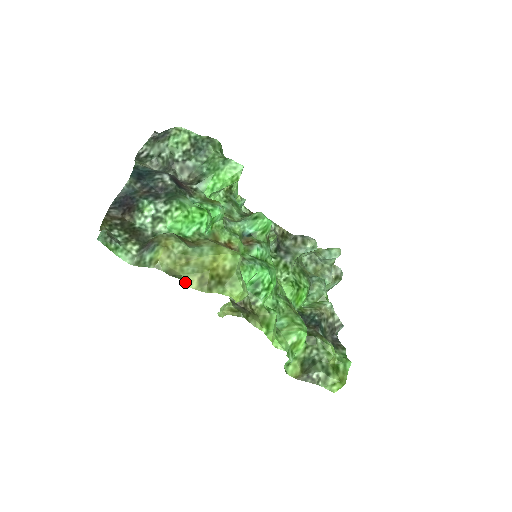
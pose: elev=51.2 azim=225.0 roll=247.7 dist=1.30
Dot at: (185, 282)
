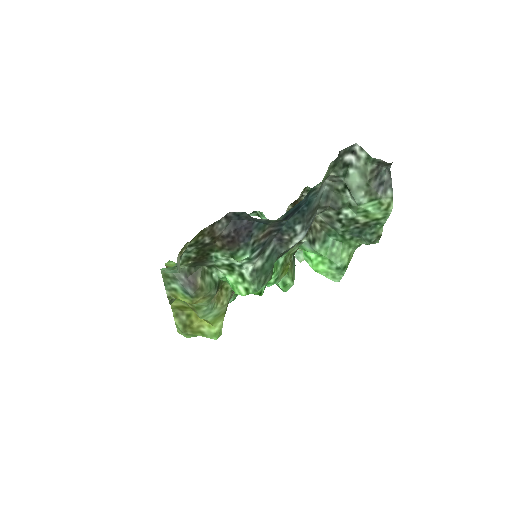
Dot at: occluded
